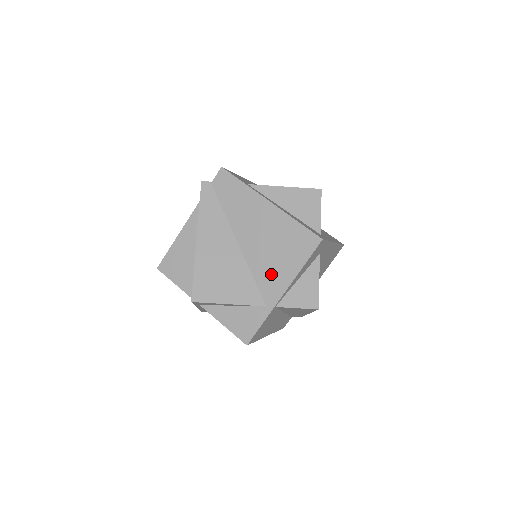
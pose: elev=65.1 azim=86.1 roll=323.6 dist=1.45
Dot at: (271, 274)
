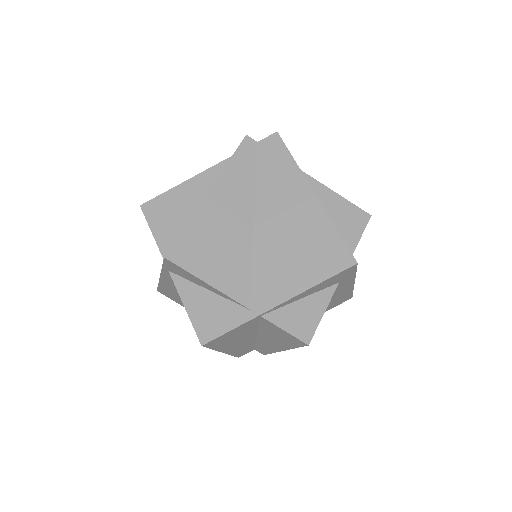
Dot at: (275, 274)
